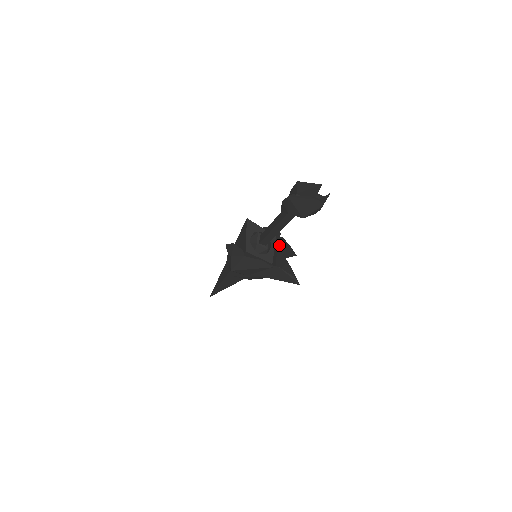
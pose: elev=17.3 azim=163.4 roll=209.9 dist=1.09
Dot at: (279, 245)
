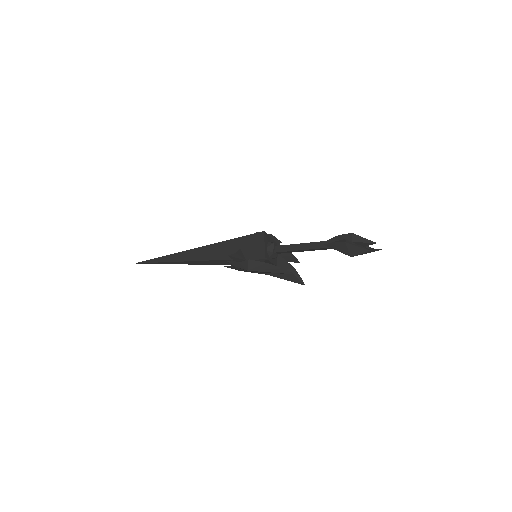
Dot at: occluded
